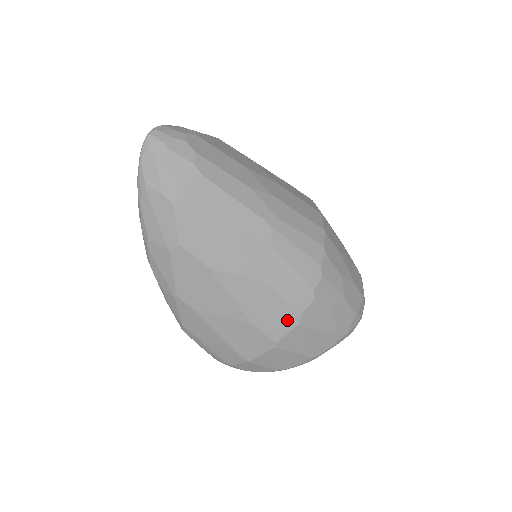
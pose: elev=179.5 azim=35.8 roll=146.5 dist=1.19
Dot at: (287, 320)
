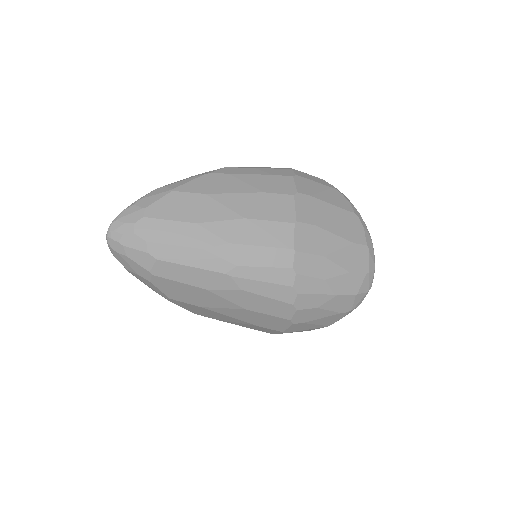
Dot at: (281, 323)
